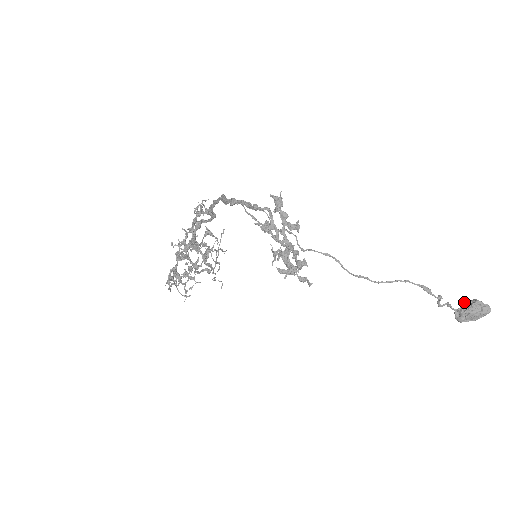
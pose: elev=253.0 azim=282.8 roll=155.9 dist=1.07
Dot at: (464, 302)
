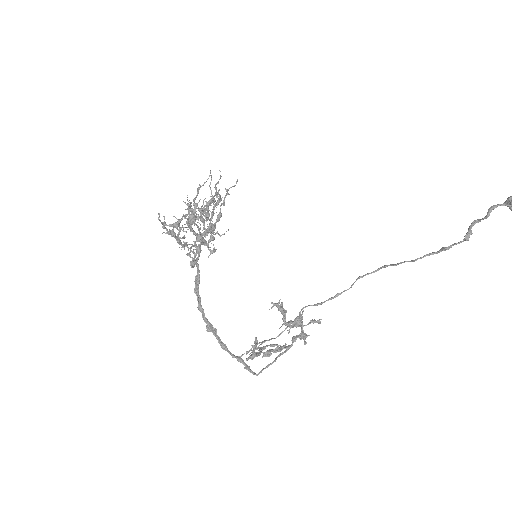
Dot at: out of frame
